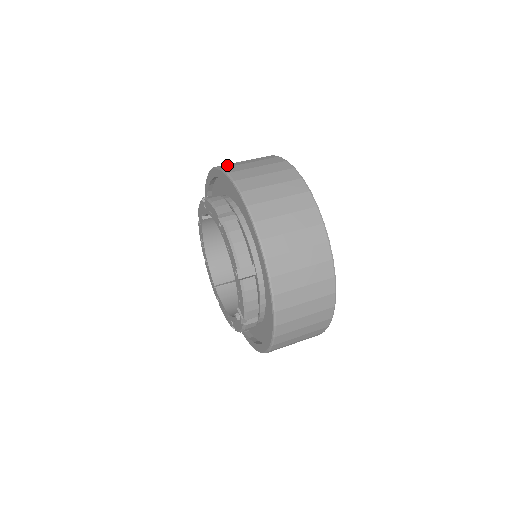
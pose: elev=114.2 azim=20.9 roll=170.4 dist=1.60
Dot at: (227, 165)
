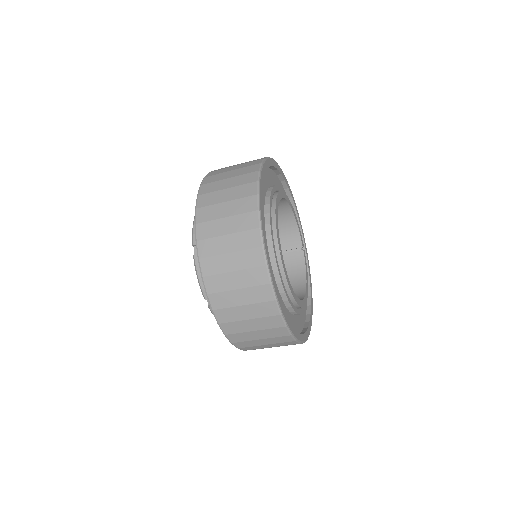
Dot at: (207, 187)
